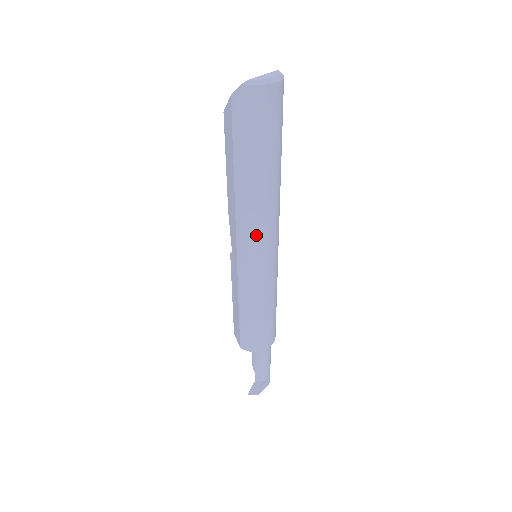
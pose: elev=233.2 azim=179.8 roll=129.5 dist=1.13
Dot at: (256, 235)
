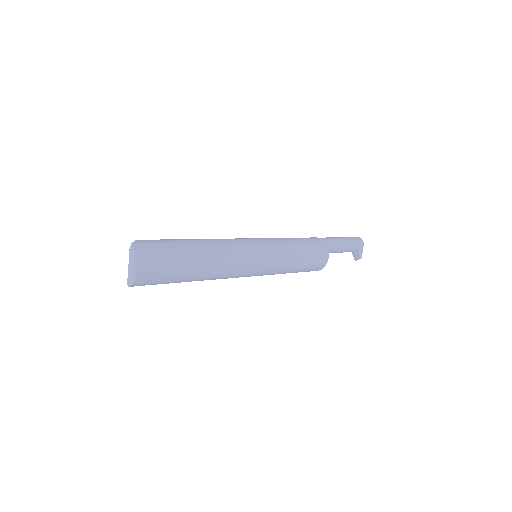
Dot at: (235, 276)
